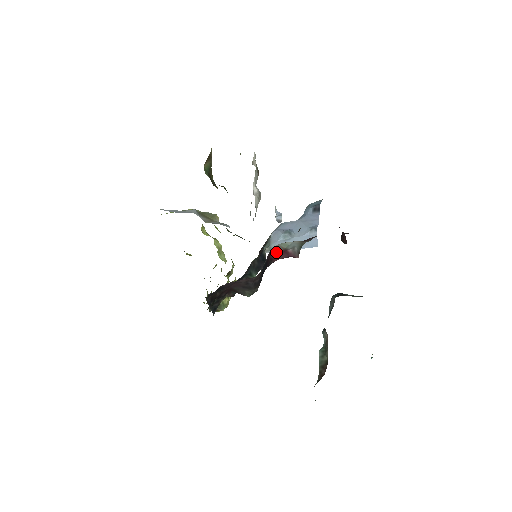
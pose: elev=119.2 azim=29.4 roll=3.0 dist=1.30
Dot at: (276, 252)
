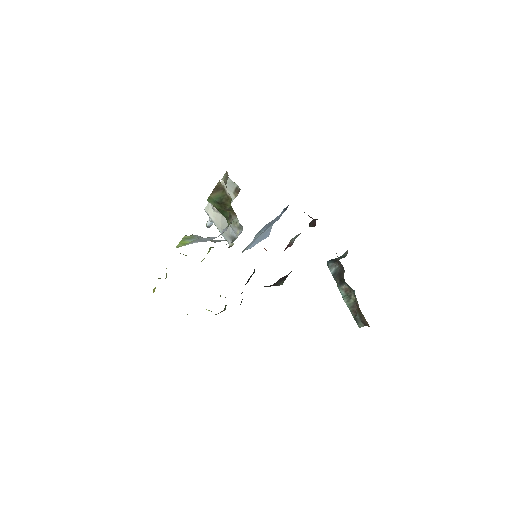
Dot at: occluded
